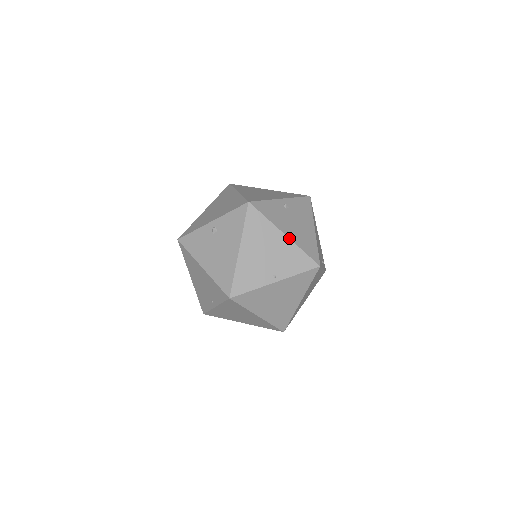
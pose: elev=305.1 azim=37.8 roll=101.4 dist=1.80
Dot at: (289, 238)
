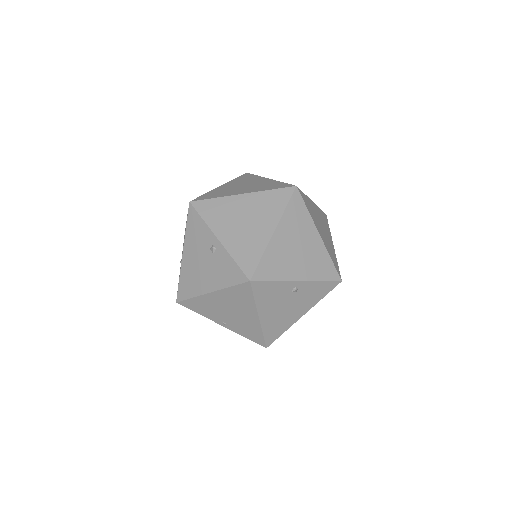
Dot at: (260, 321)
